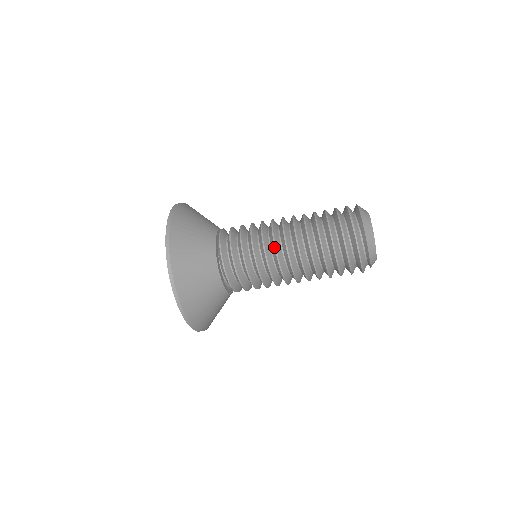
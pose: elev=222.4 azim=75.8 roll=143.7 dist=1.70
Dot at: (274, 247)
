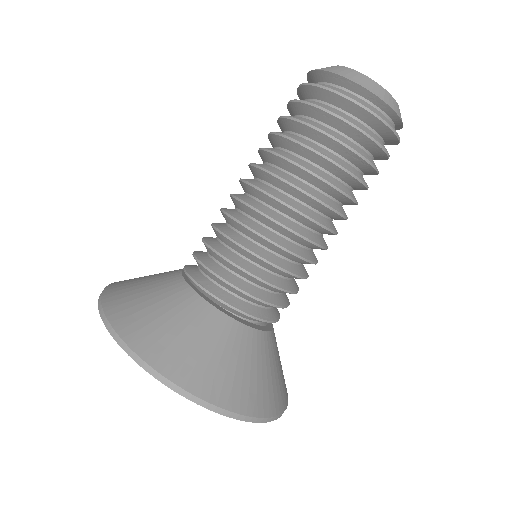
Dot at: (278, 226)
